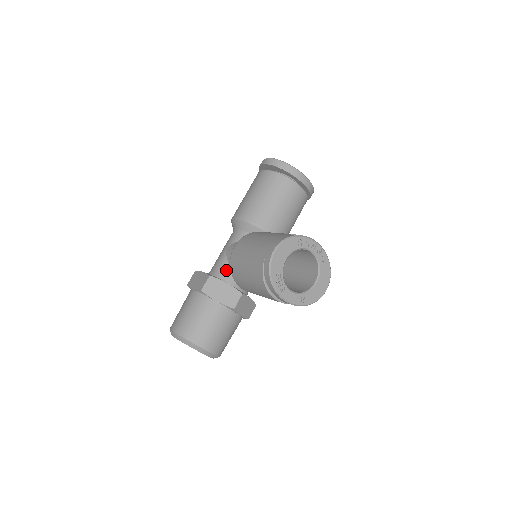
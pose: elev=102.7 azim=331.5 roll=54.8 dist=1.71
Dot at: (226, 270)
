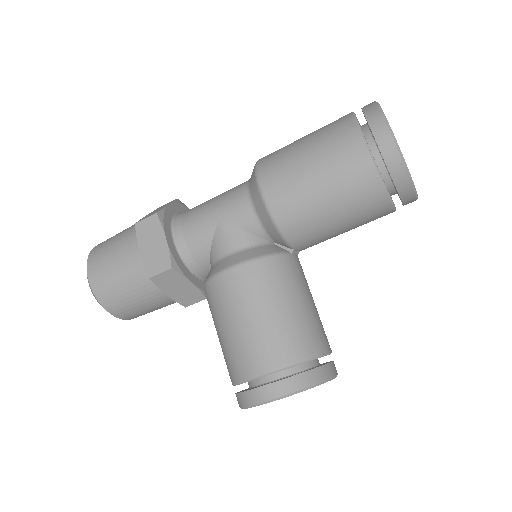
Dot at: (202, 257)
